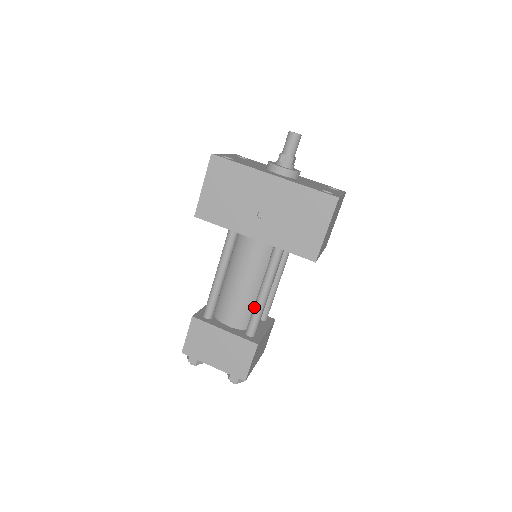
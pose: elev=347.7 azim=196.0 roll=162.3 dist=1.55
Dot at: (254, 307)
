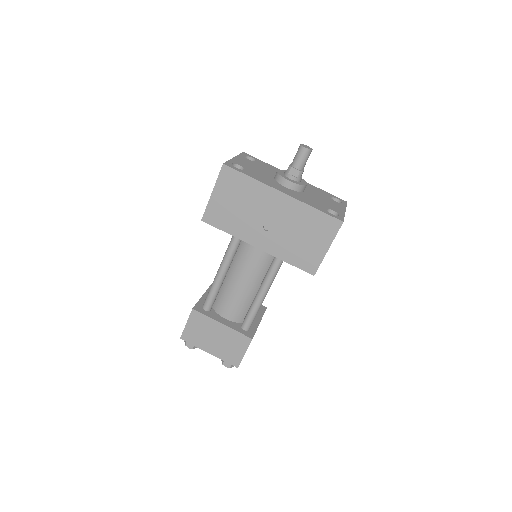
Dot at: (251, 306)
